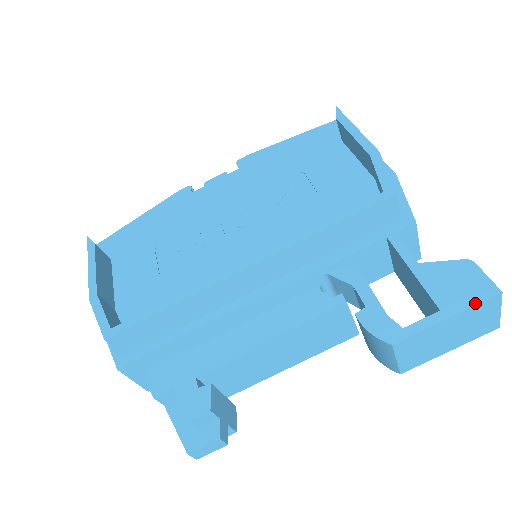
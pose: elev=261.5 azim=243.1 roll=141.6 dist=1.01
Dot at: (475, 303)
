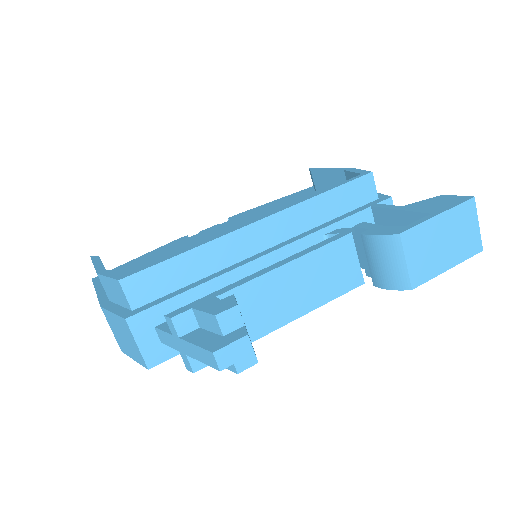
Dot at: (457, 204)
